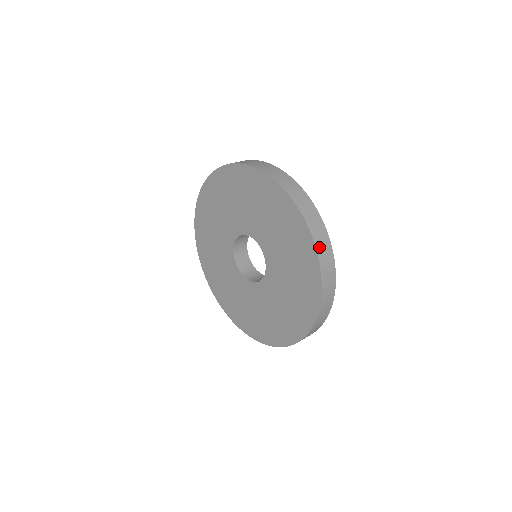
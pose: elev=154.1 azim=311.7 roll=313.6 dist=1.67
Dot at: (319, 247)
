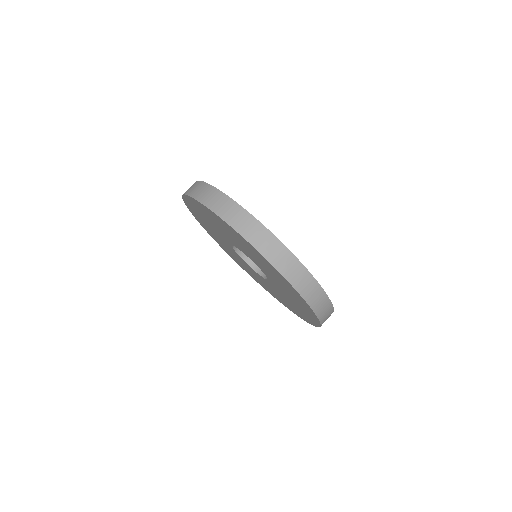
Dot at: (284, 270)
